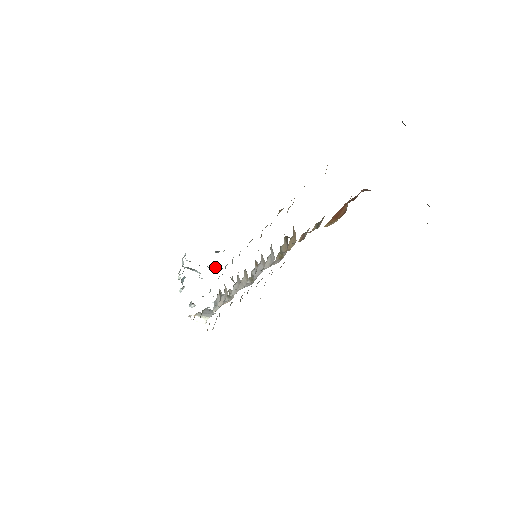
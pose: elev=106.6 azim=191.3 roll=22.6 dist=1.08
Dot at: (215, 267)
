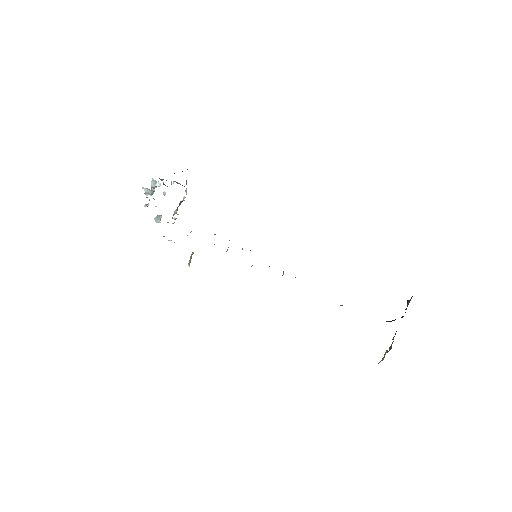
Dot at: occluded
